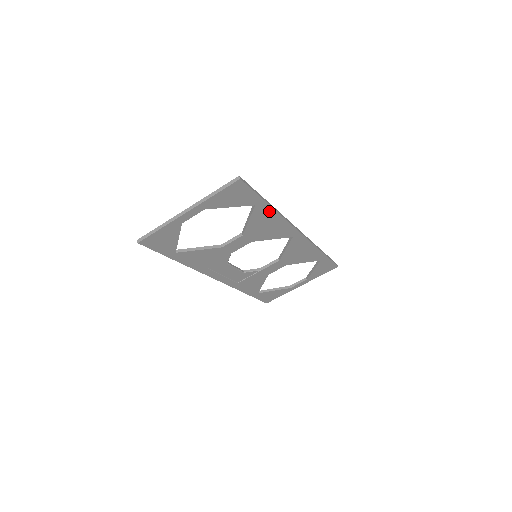
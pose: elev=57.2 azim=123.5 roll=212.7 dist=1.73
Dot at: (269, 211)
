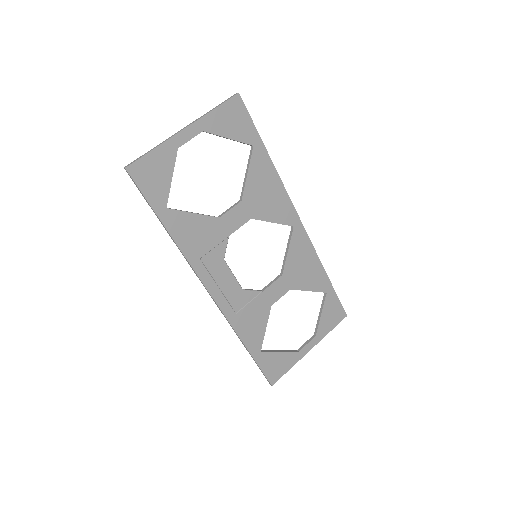
Dot at: (267, 164)
